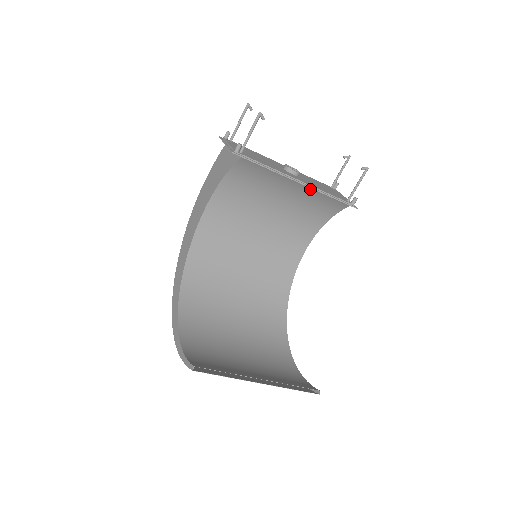
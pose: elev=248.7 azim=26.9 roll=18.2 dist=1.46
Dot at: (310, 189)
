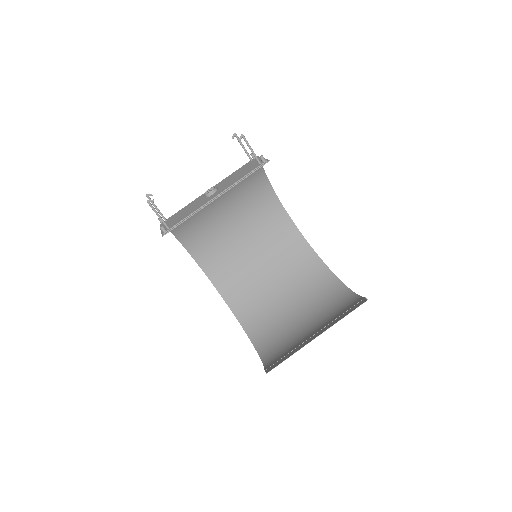
Dot at: (227, 192)
